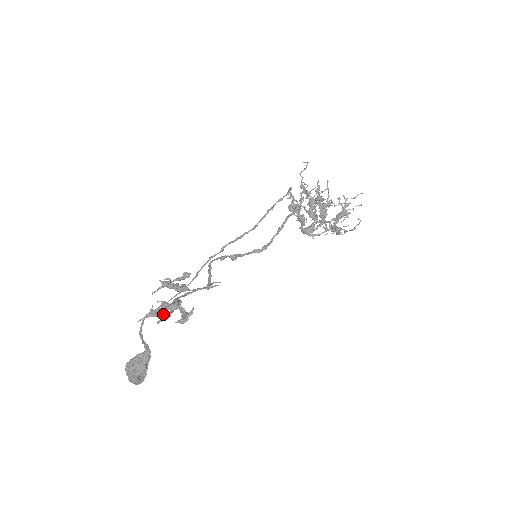
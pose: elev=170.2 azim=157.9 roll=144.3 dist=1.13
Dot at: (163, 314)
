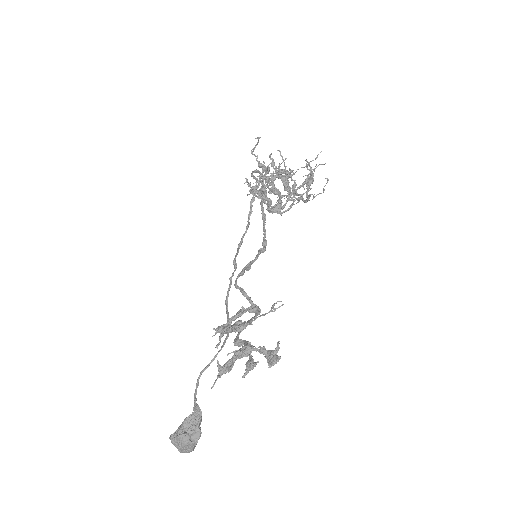
Dot at: (252, 365)
